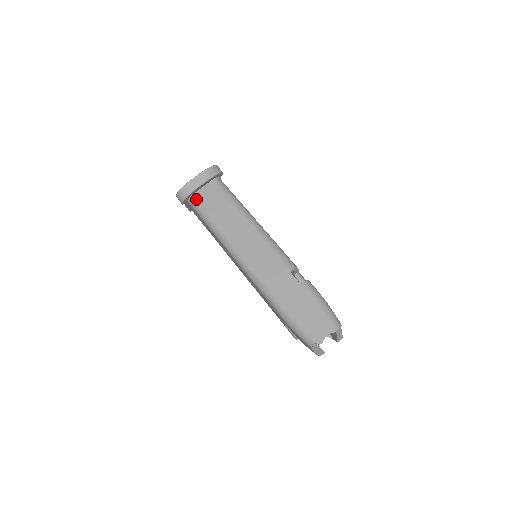
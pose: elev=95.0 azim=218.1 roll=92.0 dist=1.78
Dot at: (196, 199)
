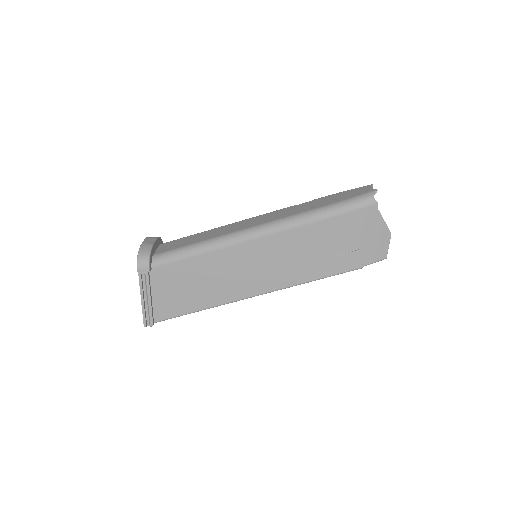
Dot at: (160, 253)
